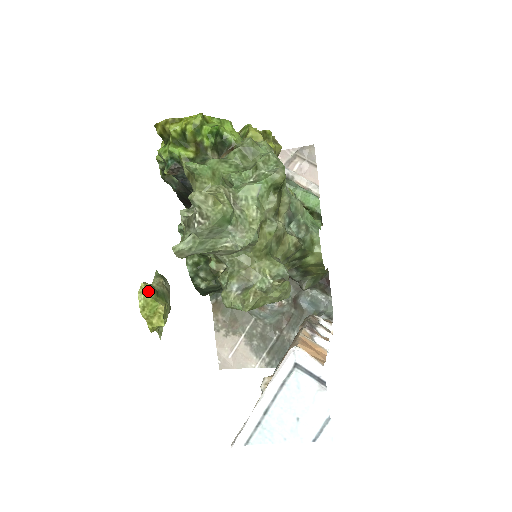
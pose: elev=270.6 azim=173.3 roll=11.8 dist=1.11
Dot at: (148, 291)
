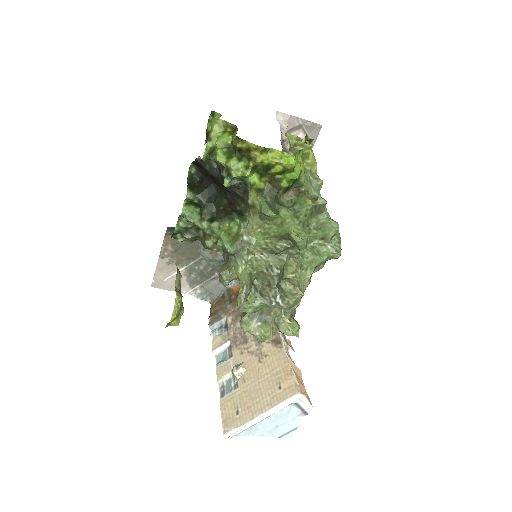
Dot at: (180, 304)
